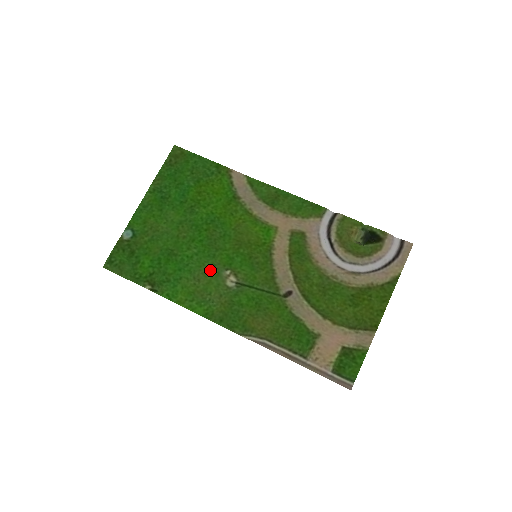
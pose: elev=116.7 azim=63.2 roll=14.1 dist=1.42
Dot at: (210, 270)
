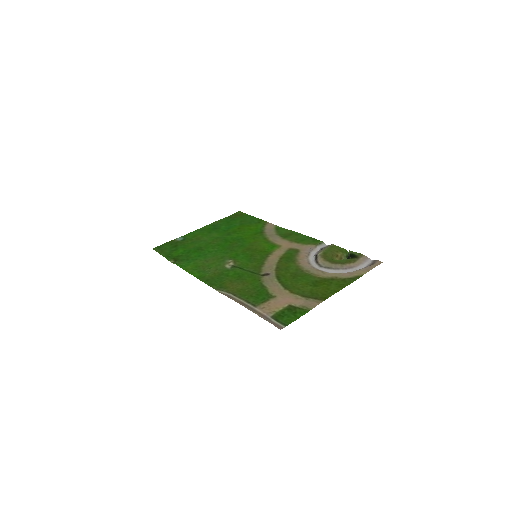
Dot at: (219, 258)
